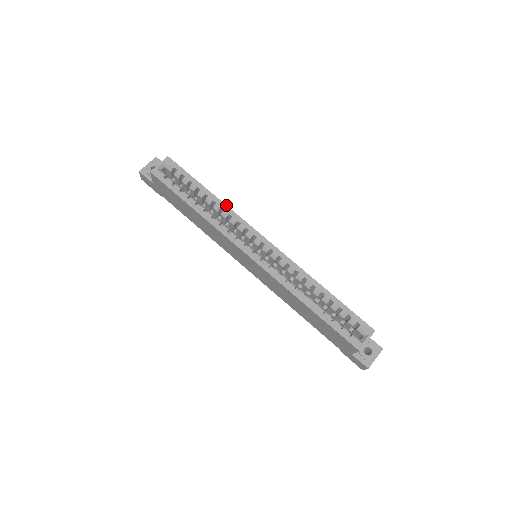
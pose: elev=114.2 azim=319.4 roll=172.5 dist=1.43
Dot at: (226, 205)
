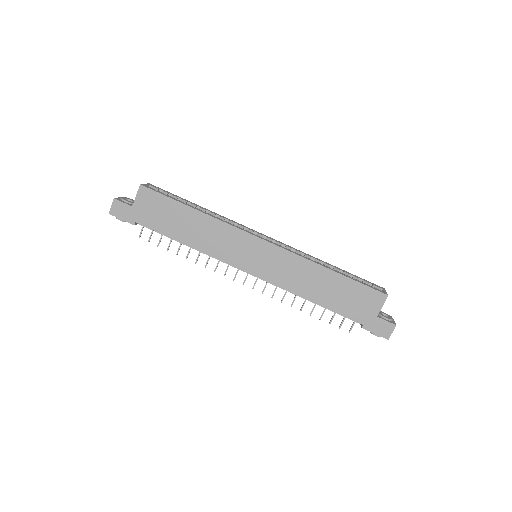
Dot at: occluded
